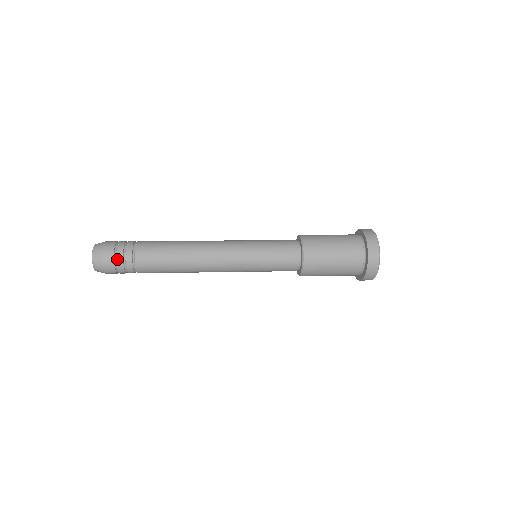
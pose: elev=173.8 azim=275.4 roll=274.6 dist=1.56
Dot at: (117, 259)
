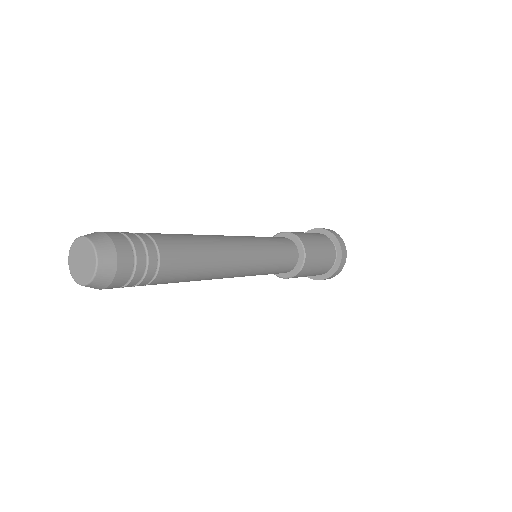
Dot at: (133, 242)
